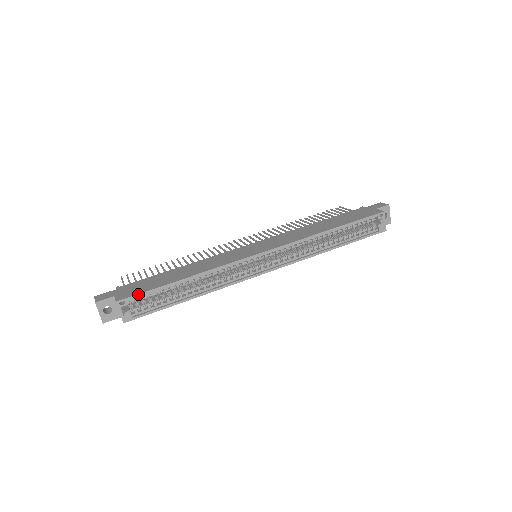
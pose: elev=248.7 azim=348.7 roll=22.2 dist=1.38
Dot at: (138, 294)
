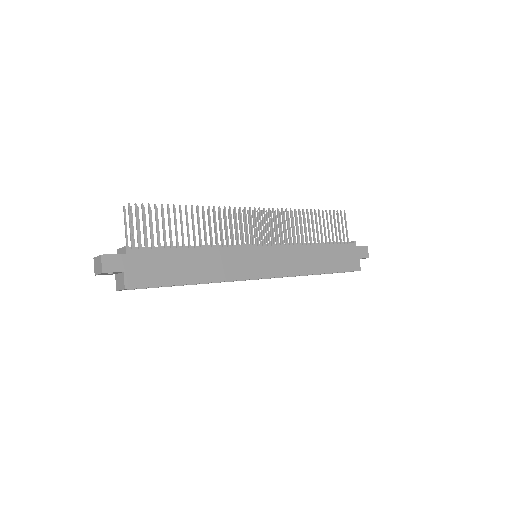
Dot at: (148, 287)
